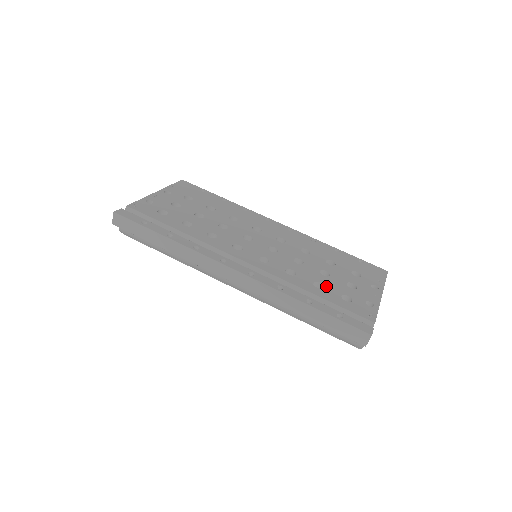
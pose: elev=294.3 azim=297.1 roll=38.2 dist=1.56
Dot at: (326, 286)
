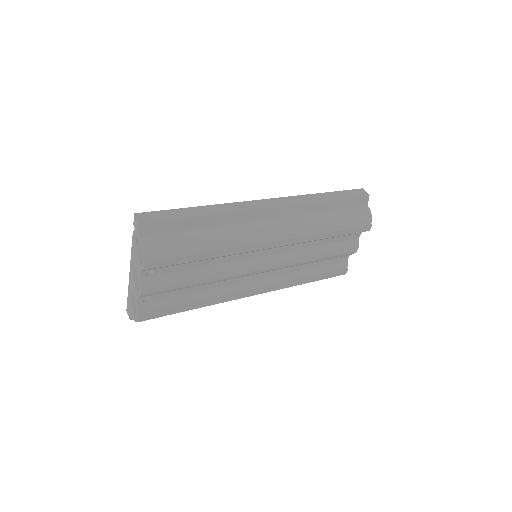
Dot at: occluded
